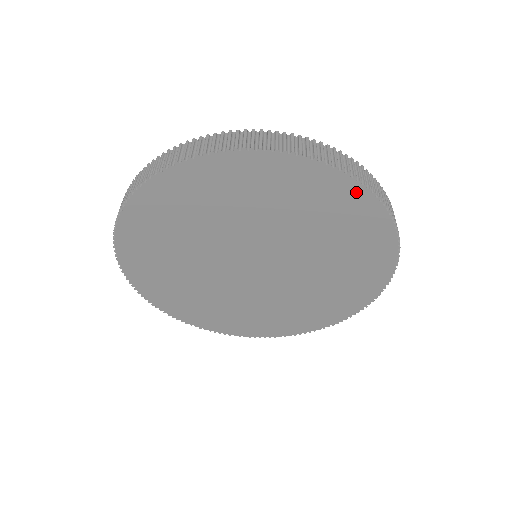
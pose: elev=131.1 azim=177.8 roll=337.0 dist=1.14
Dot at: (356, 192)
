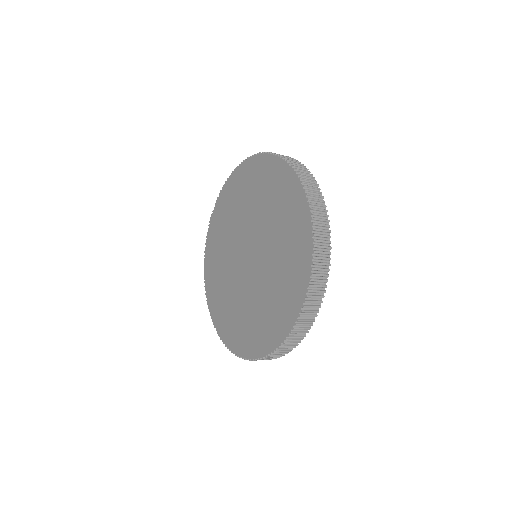
Dot at: (279, 165)
